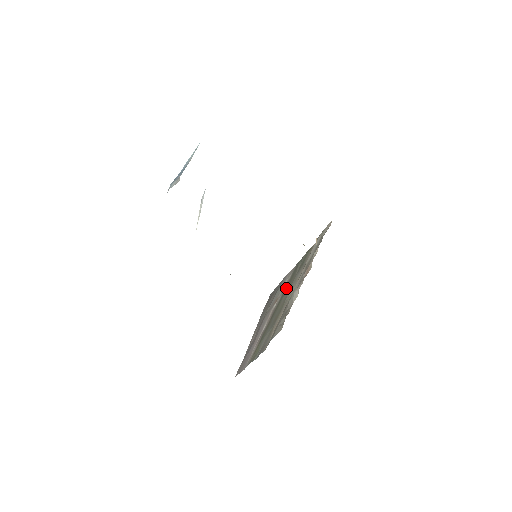
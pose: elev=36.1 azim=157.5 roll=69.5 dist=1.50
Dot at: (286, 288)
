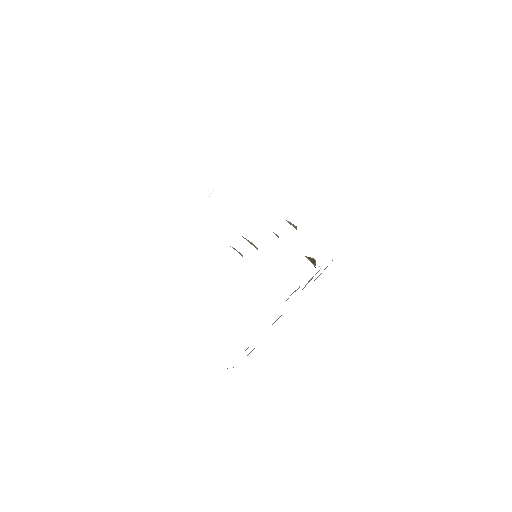
Dot at: occluded
